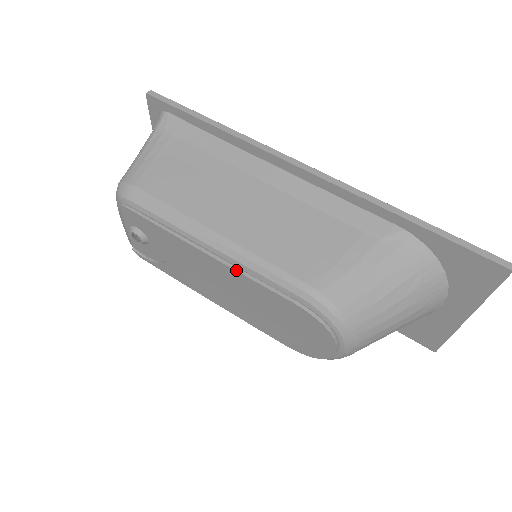
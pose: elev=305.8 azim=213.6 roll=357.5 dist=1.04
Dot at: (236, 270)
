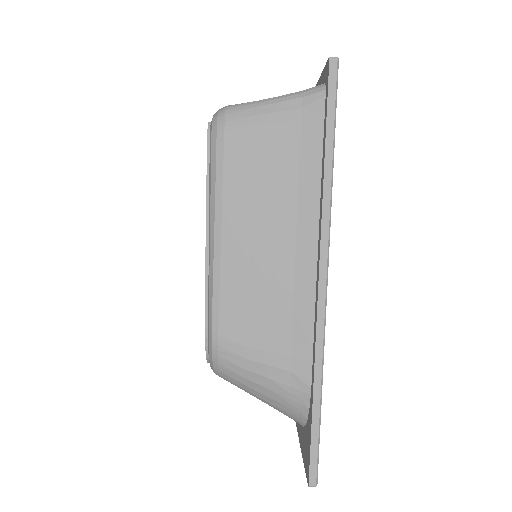
Dot at: (206, 268)
